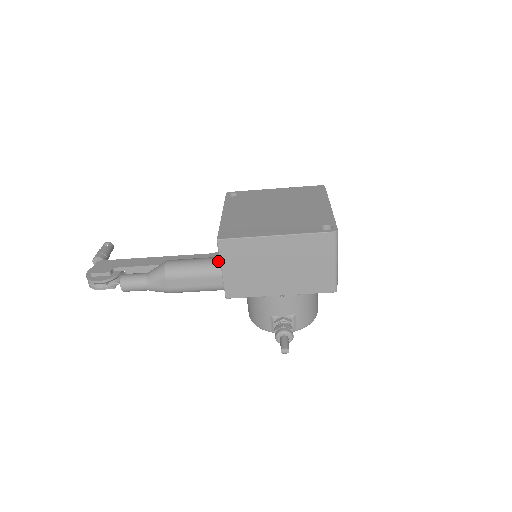
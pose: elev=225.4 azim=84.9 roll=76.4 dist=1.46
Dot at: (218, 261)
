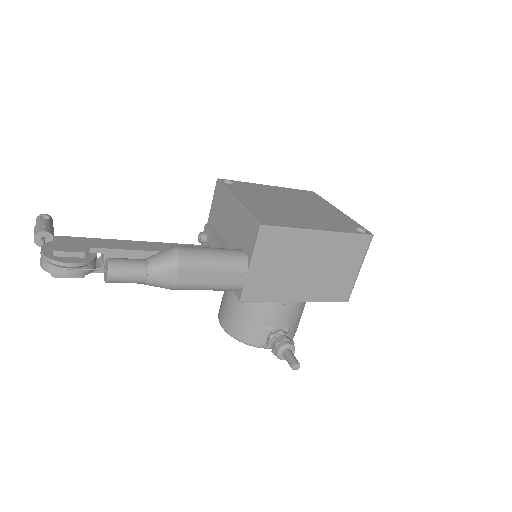
Dot at: (243, 253)
